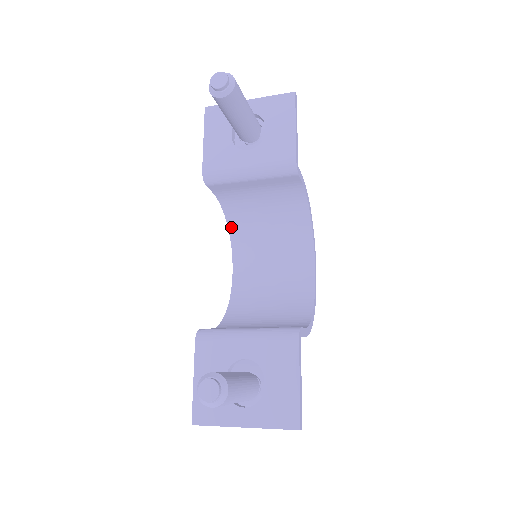
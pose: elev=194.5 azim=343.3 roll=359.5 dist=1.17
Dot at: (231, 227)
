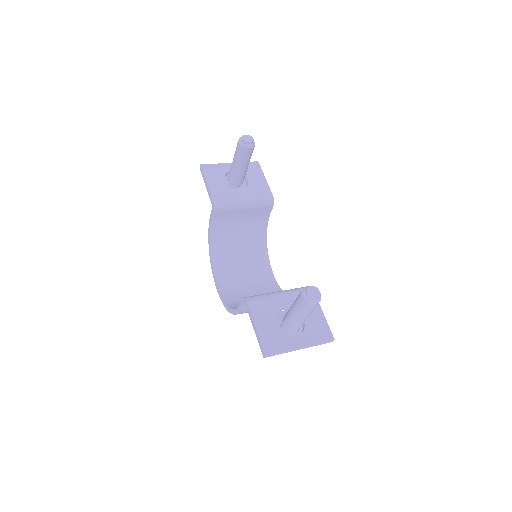
Dot at: (213, 251)
